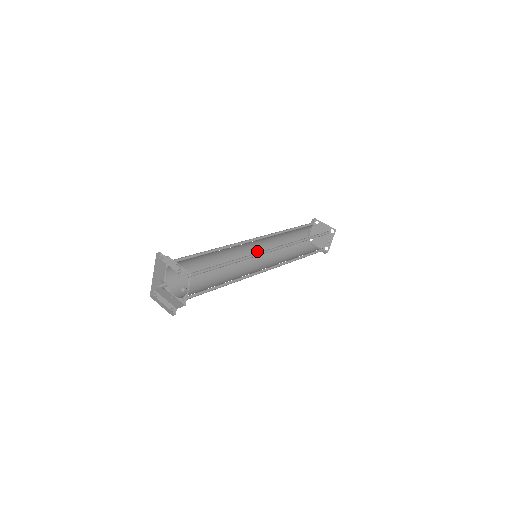
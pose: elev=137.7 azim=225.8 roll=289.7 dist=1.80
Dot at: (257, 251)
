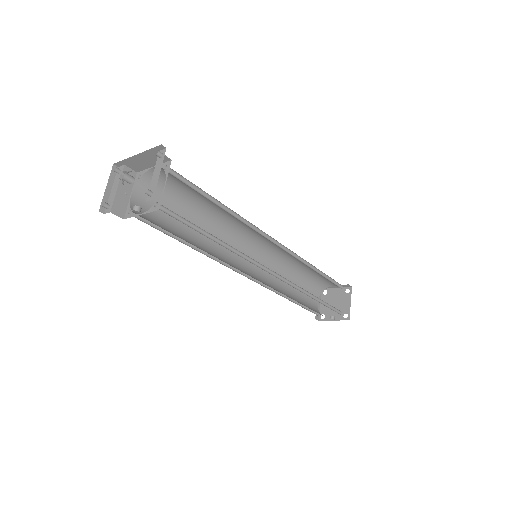
Dot at: (267, 249)
